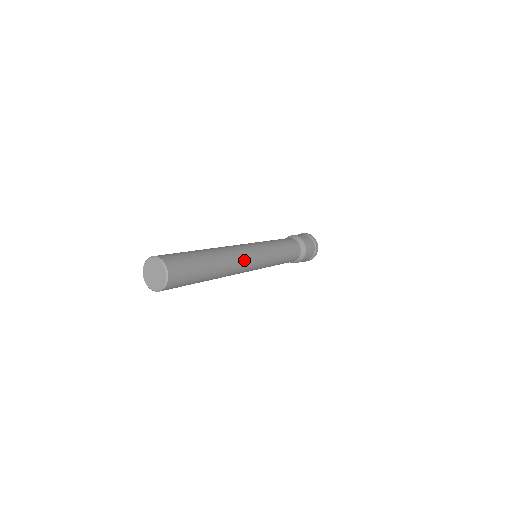
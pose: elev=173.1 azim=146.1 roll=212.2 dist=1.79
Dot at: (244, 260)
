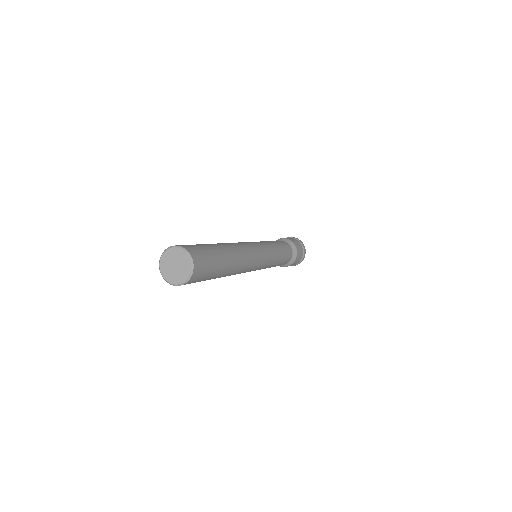
Dot at: (251, 266)
